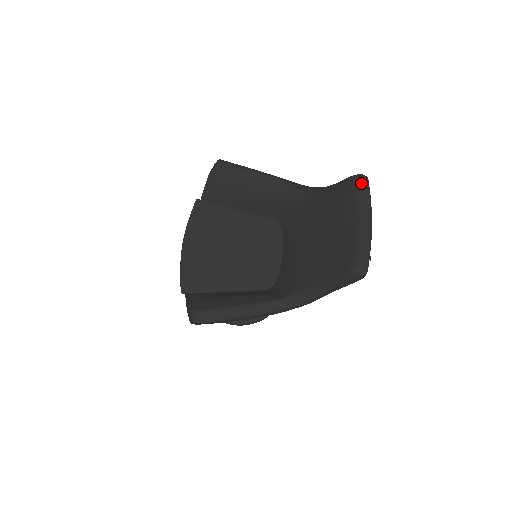
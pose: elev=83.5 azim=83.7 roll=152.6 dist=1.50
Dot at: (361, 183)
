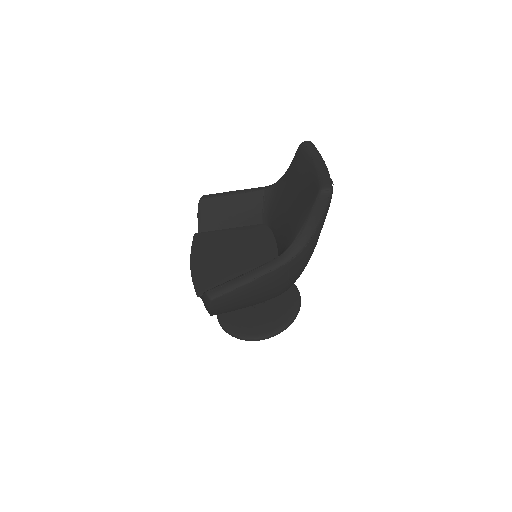
Dot at: (307, 145)
